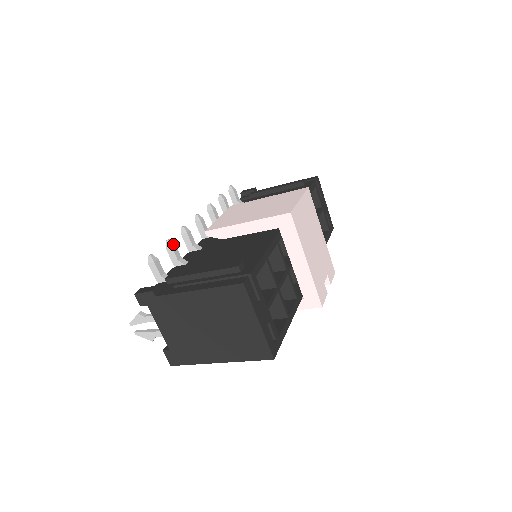
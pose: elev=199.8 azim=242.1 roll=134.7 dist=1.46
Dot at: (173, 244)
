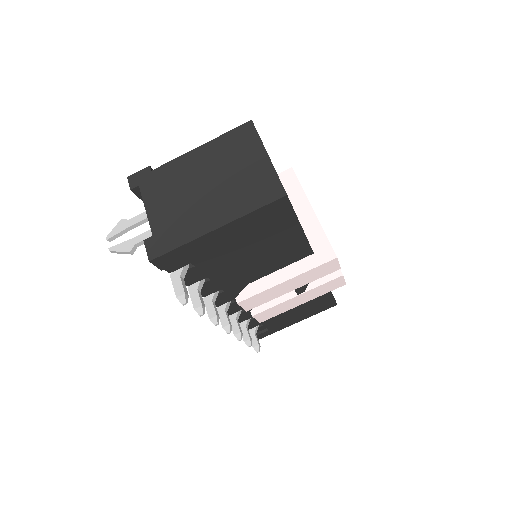
Dot at: occluded
